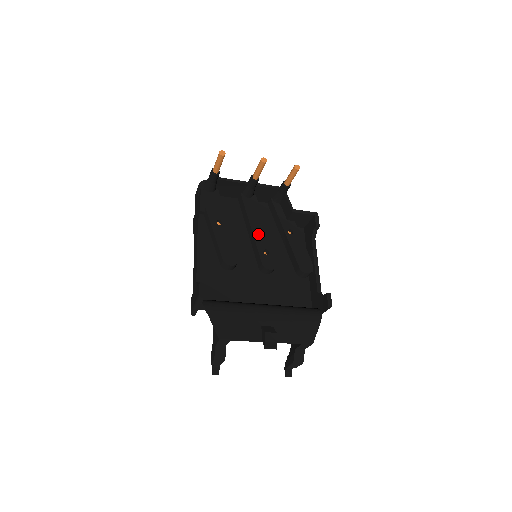
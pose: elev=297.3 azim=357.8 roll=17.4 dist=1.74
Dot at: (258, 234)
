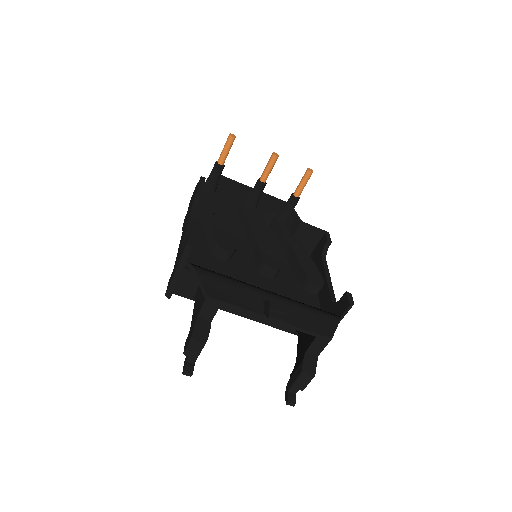
Dot at: (260, 237)
